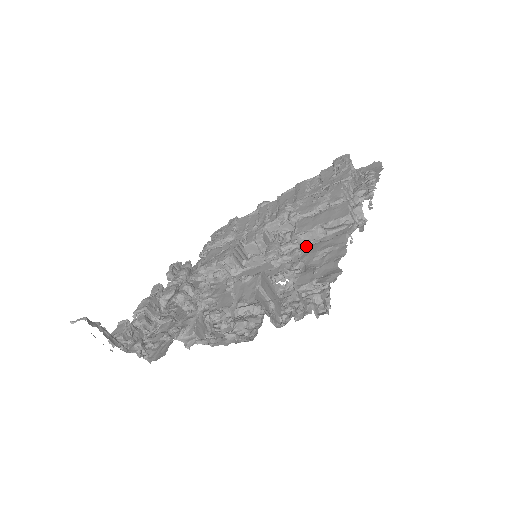
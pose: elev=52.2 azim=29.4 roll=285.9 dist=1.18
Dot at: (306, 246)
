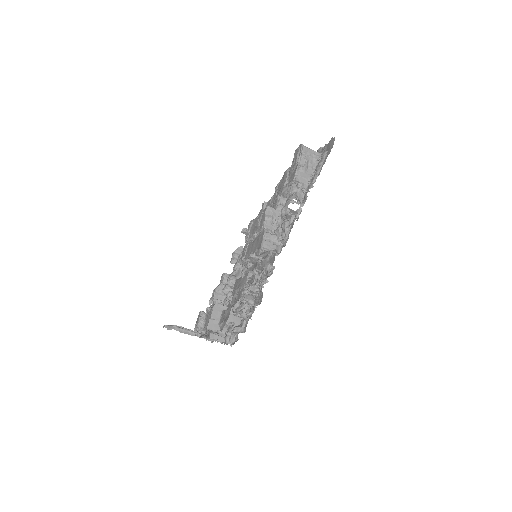
Dot at: (237, 280)
